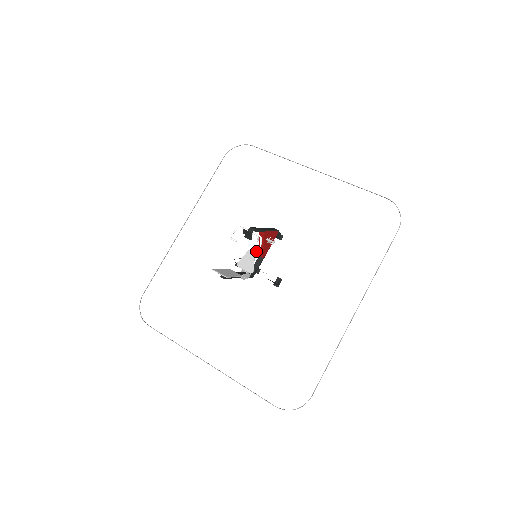
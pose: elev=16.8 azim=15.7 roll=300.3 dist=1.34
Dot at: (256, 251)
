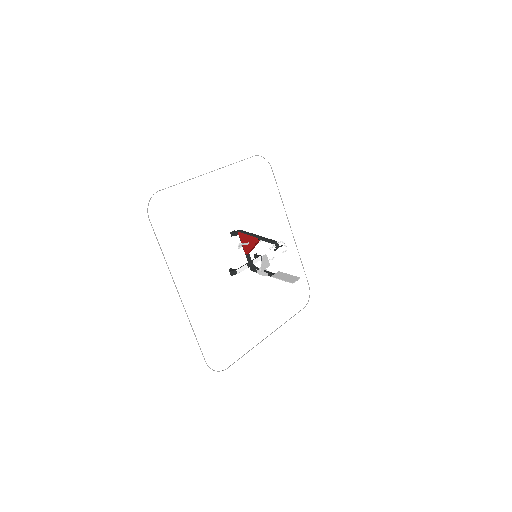
Dot at: occluded
